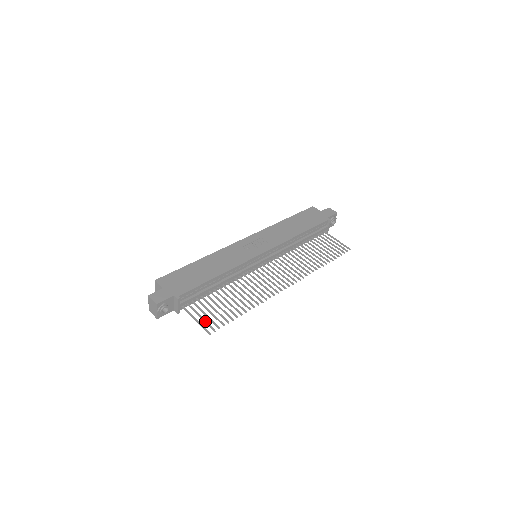
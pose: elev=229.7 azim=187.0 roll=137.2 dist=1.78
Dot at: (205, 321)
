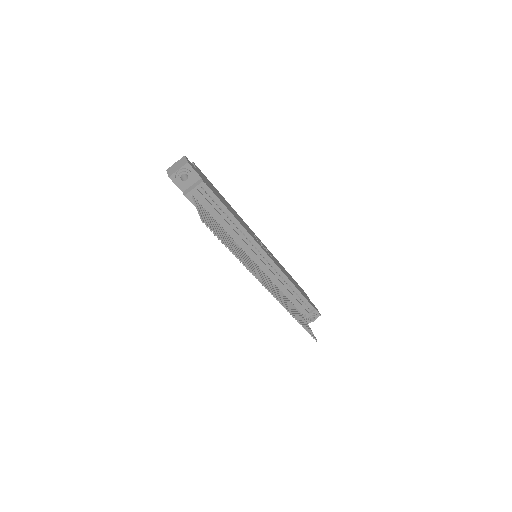
Dot at: (204, 217)
